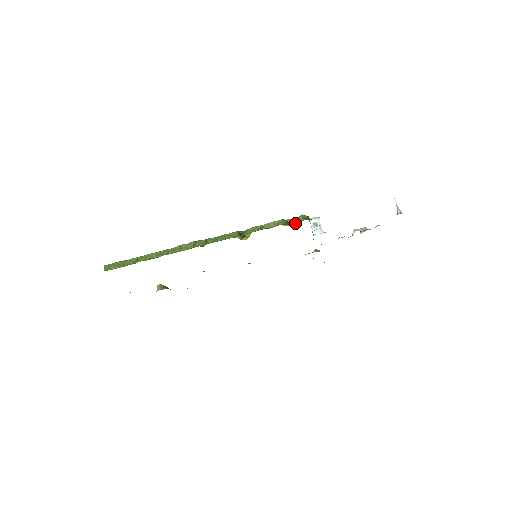
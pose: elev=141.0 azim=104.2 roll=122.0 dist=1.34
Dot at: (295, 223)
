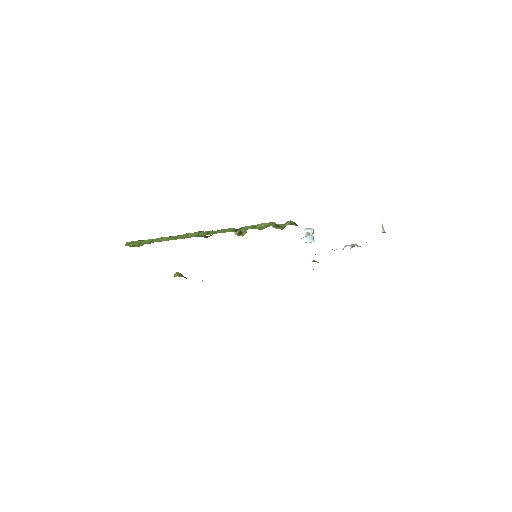
Dot at: (284, 227)
